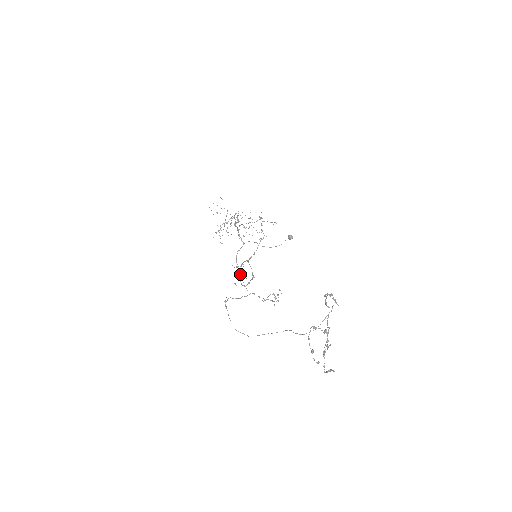
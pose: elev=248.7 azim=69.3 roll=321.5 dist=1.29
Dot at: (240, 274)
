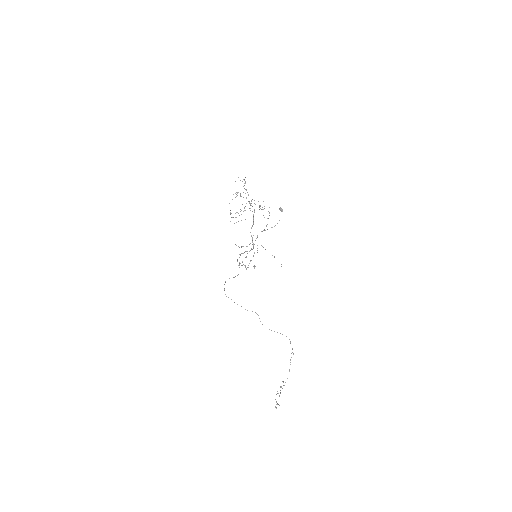
Dot at: occluded
